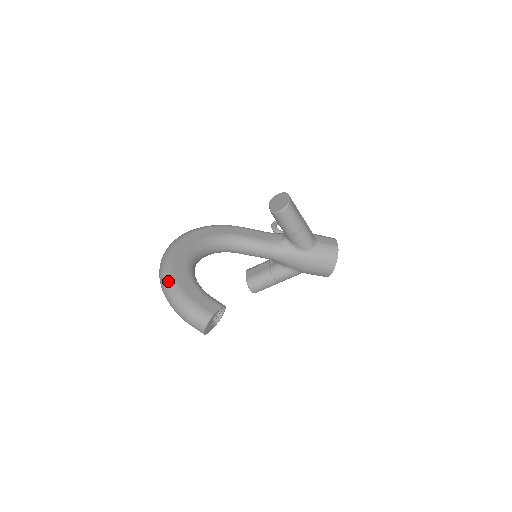
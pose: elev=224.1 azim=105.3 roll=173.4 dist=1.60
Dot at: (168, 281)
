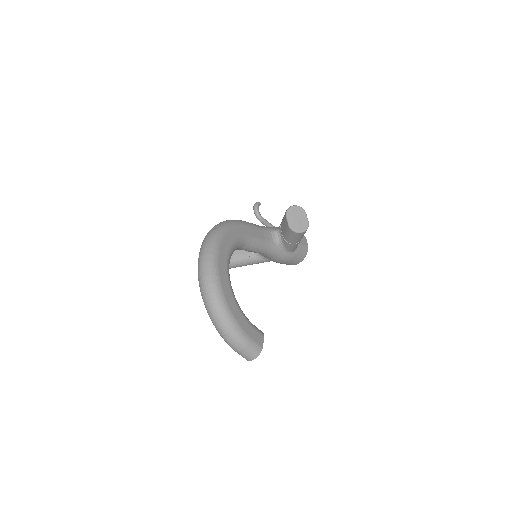
Dot at: (224, 313)
